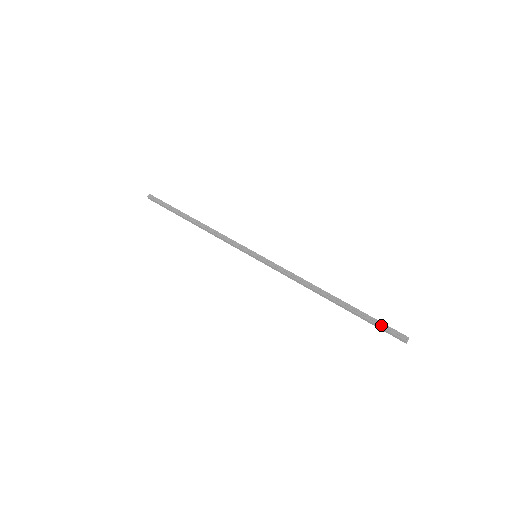
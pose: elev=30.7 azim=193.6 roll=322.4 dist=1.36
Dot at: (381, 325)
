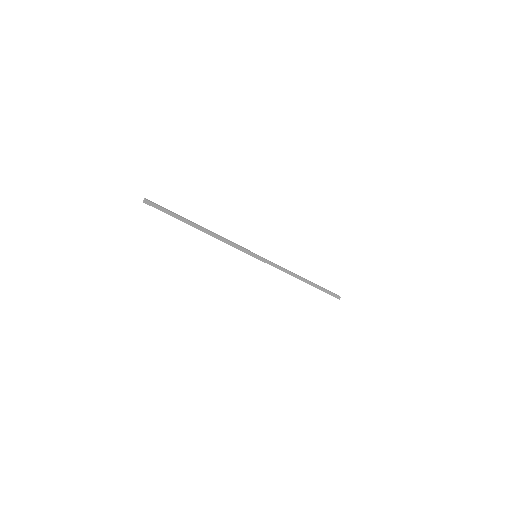
Dot at: (329, 293)
